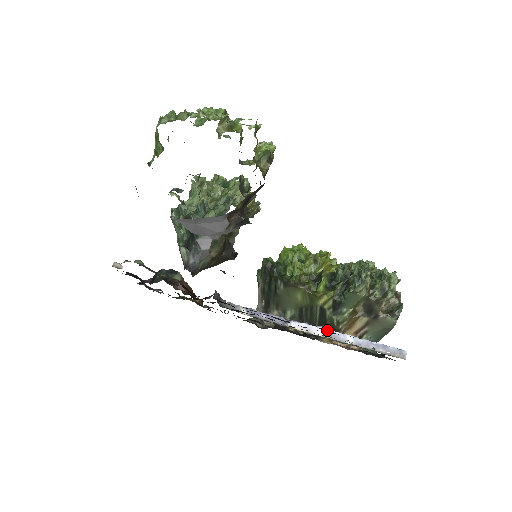
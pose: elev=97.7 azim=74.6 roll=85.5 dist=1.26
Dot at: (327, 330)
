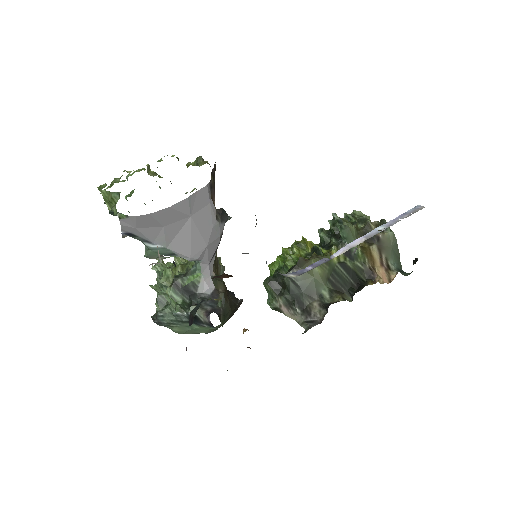
Dot at: (360, 238)
